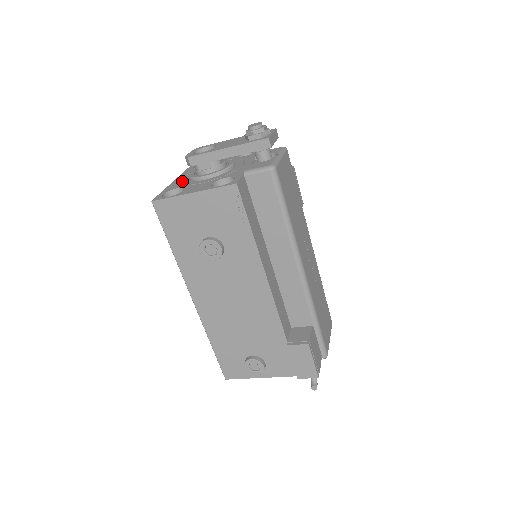
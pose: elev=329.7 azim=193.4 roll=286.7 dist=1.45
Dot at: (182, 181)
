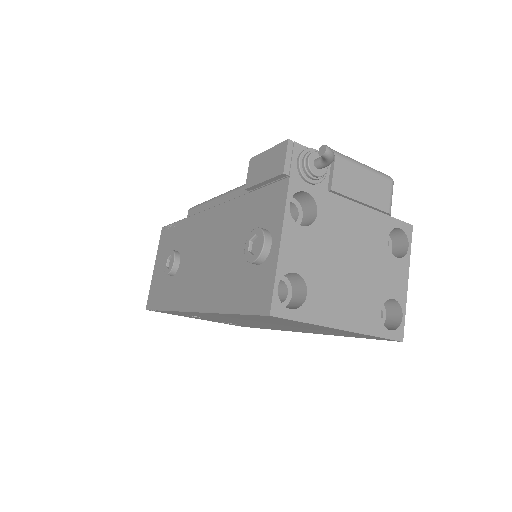
Dot at: occluded
